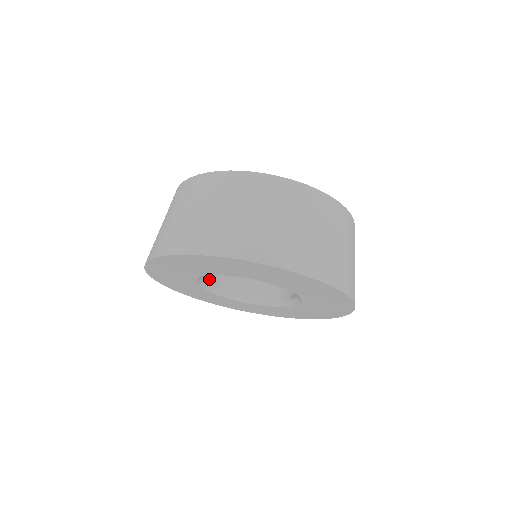
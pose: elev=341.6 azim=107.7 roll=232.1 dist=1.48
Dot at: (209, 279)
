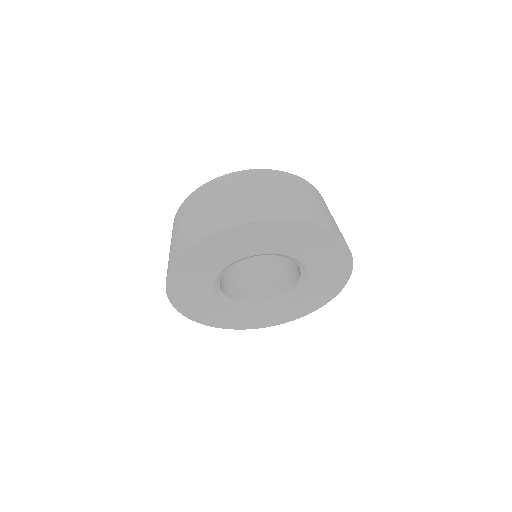
Dot at: (251, 299)
